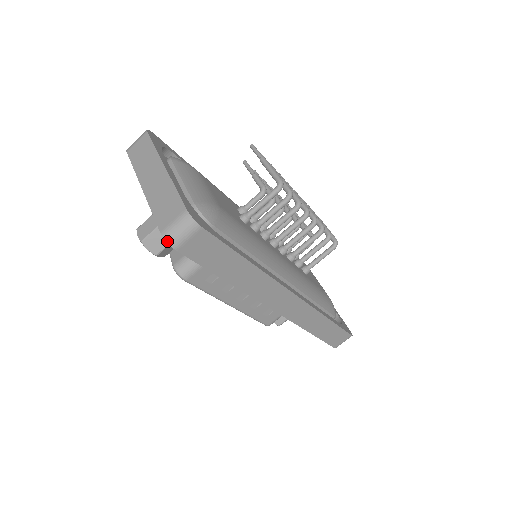
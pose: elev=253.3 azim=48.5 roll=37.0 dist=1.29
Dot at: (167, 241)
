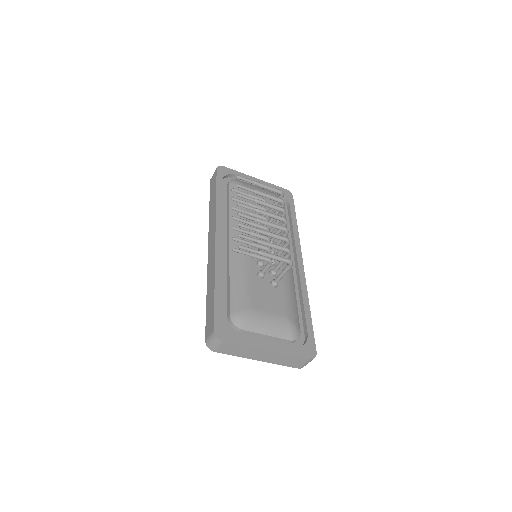
Dot at: occluded
